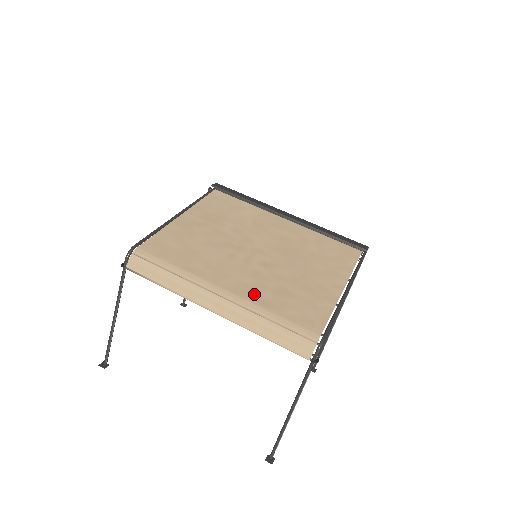
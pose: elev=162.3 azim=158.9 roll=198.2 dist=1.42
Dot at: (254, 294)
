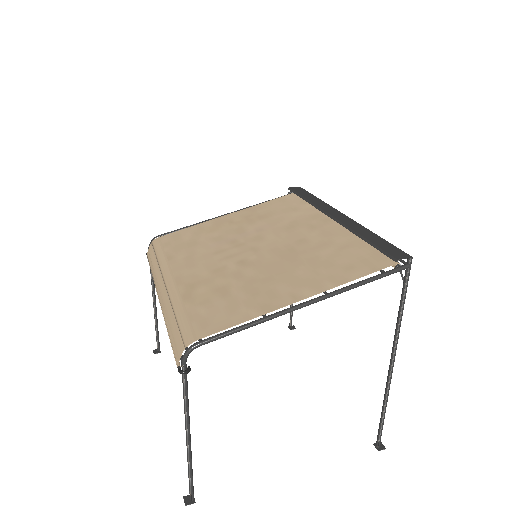
Dot at: (191, 286)
